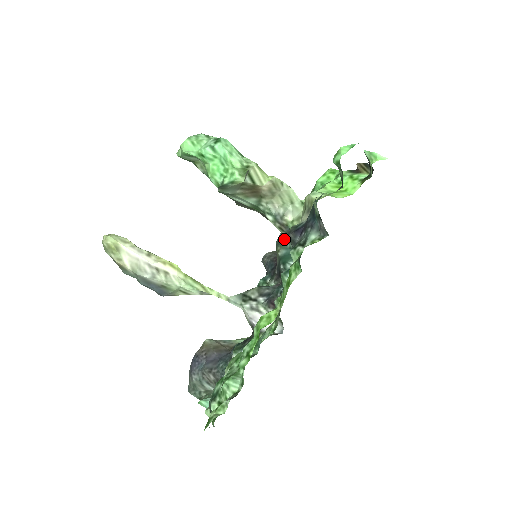
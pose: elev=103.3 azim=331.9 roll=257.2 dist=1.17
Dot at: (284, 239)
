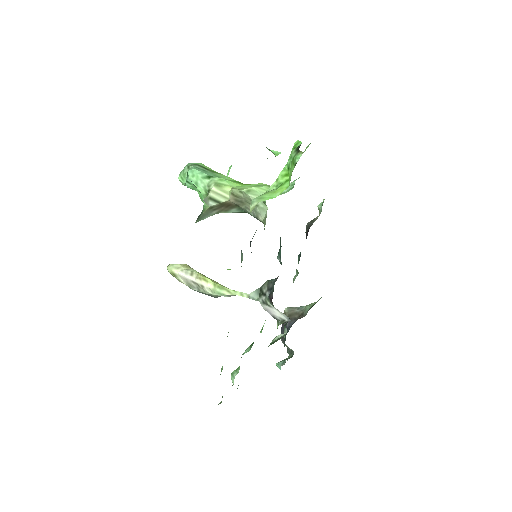
Dot at: occluded
